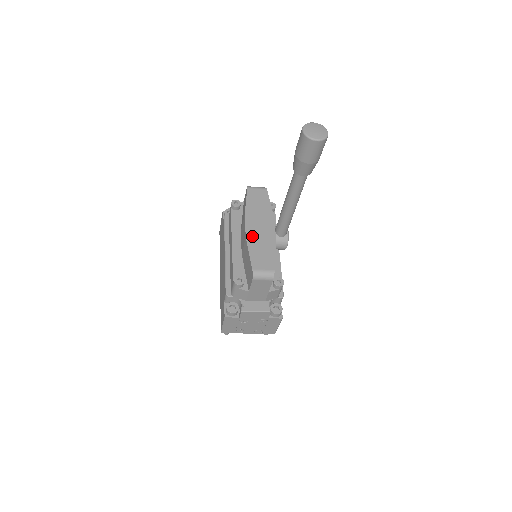
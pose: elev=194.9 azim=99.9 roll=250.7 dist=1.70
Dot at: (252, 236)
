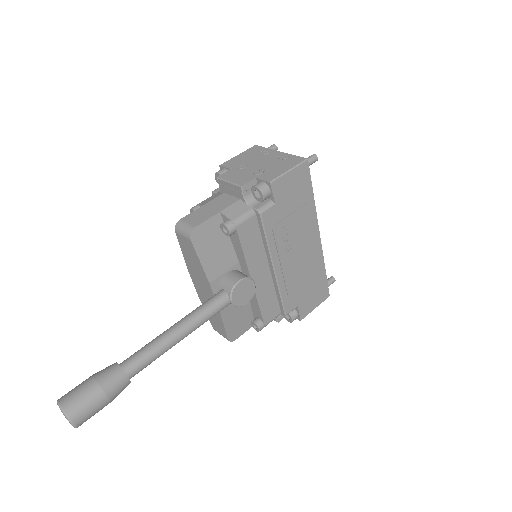
Dot at: (201, 296)
